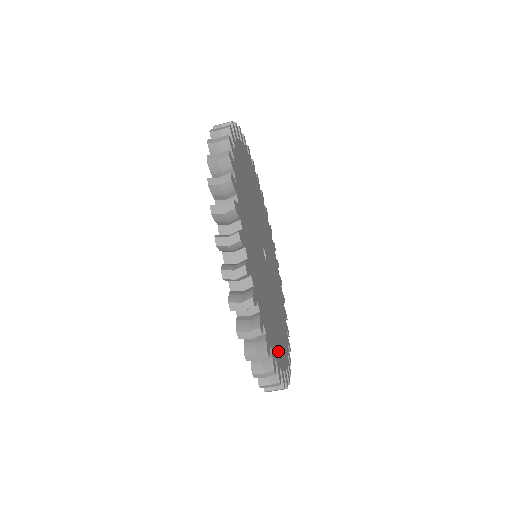
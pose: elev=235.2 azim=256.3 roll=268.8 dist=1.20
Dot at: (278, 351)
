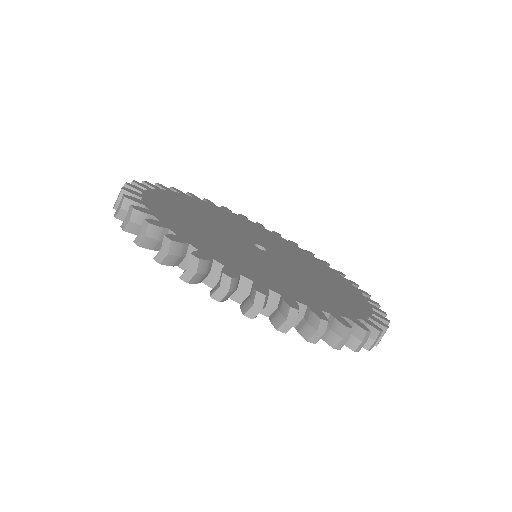
Dot at: (208, 249)
